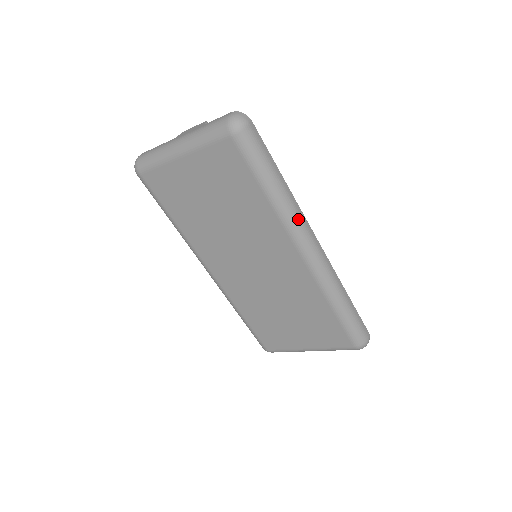
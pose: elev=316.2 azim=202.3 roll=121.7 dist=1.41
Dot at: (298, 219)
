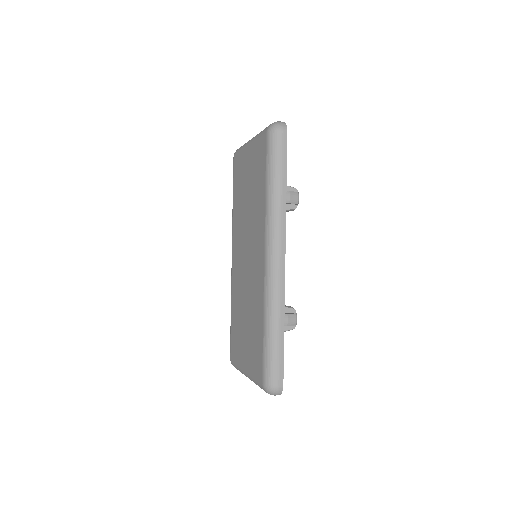
Dot at: (277, 224)
